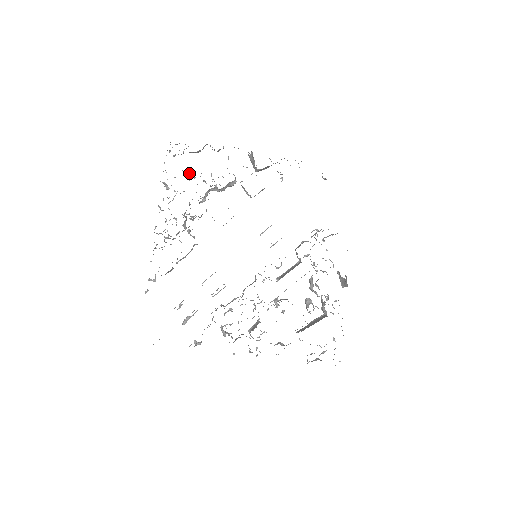
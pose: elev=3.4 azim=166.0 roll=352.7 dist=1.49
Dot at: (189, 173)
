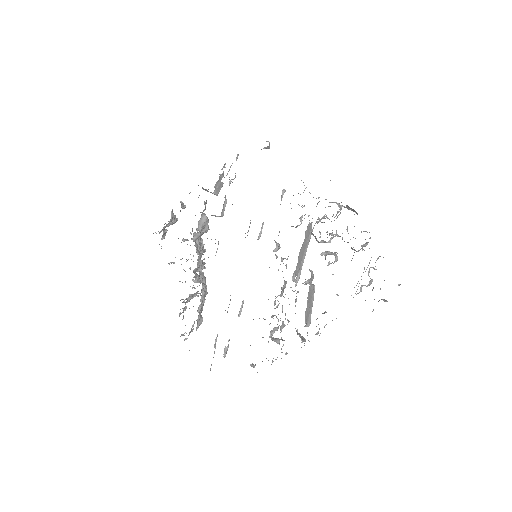
Dot at: (183, 241)
